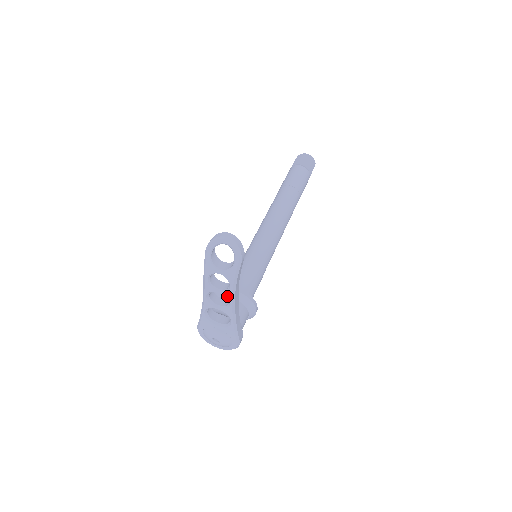
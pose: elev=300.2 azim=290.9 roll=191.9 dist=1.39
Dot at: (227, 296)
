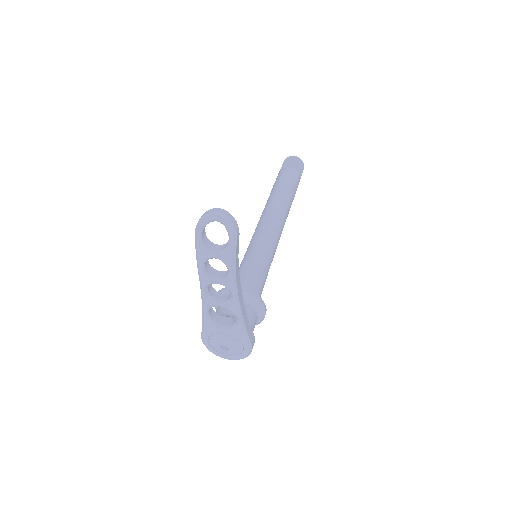
Dot at: (227, 285)
